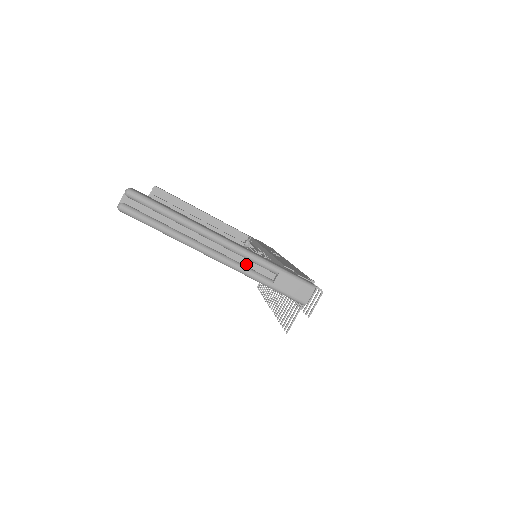
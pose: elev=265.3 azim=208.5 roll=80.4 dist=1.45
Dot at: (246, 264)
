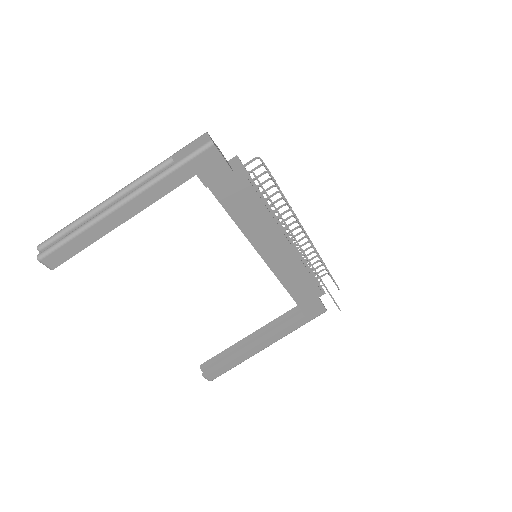
Dot at: occluded
